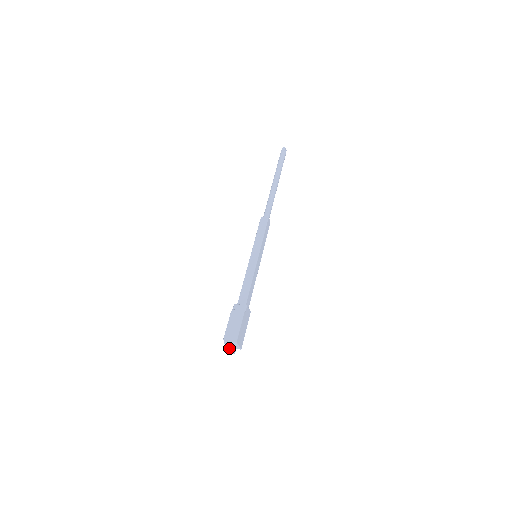
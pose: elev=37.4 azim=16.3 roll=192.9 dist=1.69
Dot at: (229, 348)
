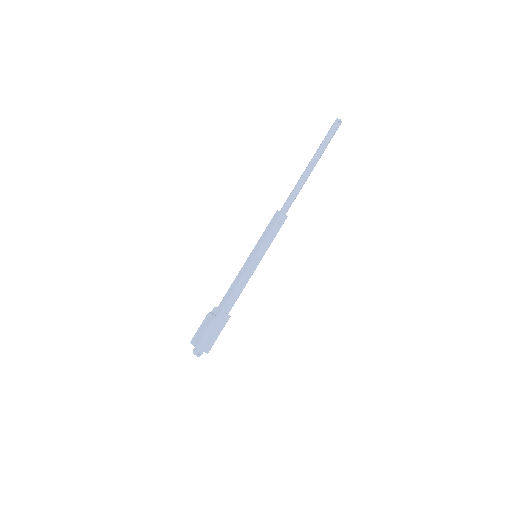
Dot at: (194, 350)
